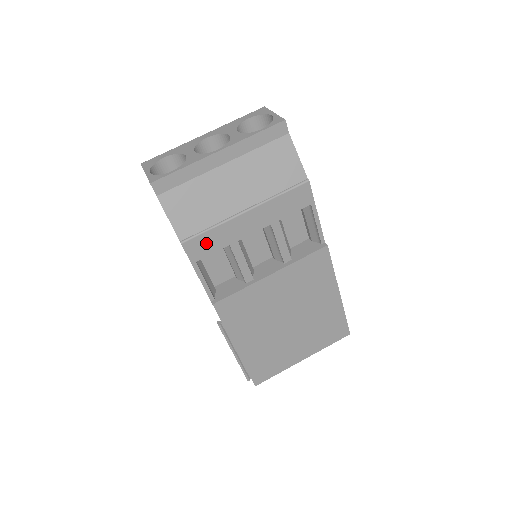
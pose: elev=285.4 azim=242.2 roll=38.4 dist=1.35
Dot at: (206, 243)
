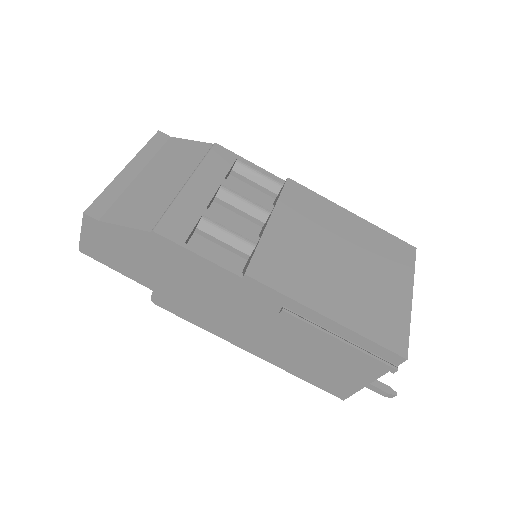
Dot at: (177, 222)
